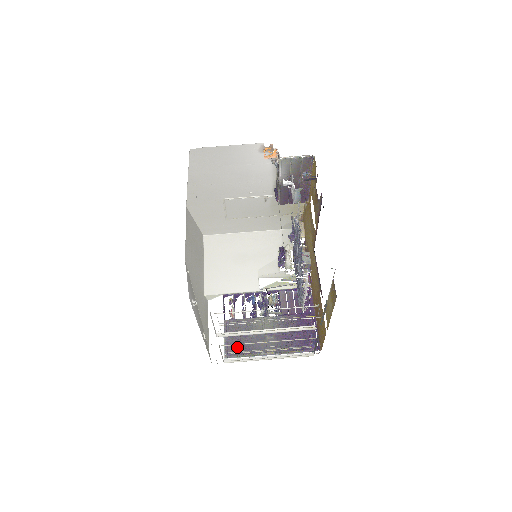
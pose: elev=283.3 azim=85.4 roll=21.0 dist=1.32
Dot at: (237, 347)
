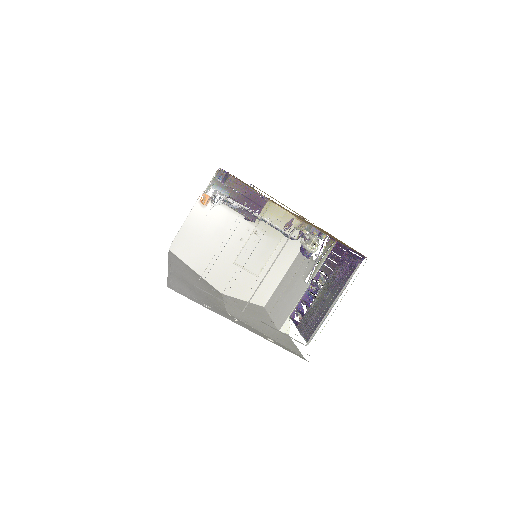
Dot at: (311, 328)
